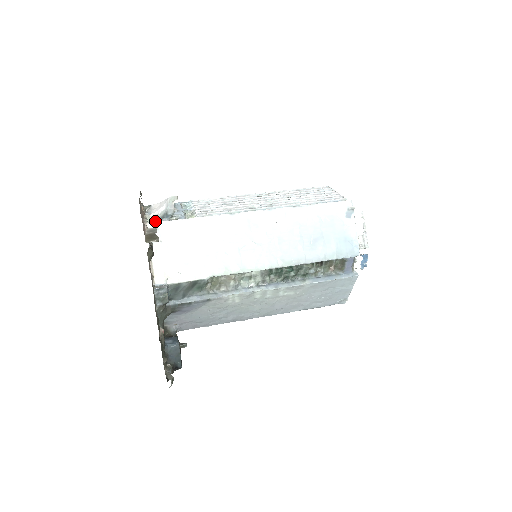
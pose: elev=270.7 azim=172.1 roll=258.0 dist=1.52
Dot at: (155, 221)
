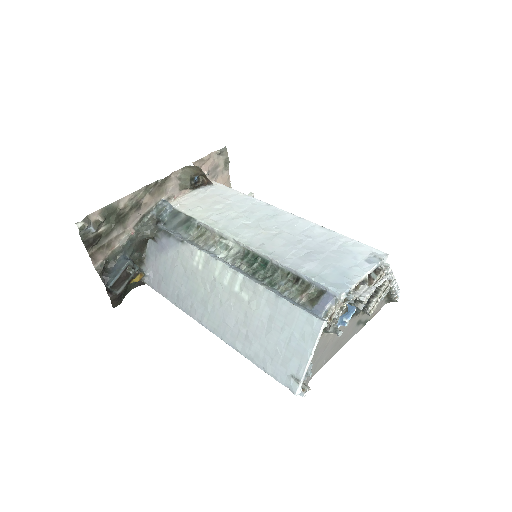
Dot at: occluded
